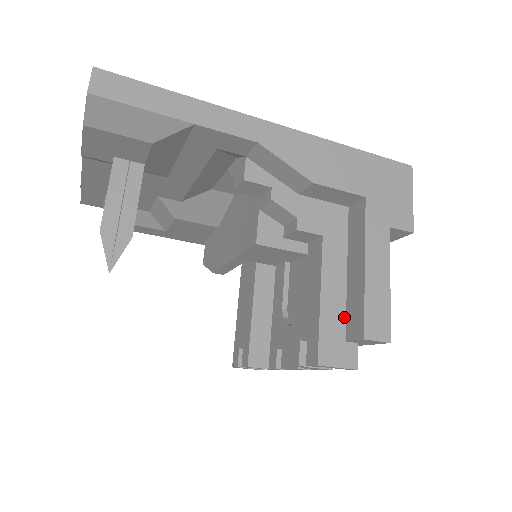
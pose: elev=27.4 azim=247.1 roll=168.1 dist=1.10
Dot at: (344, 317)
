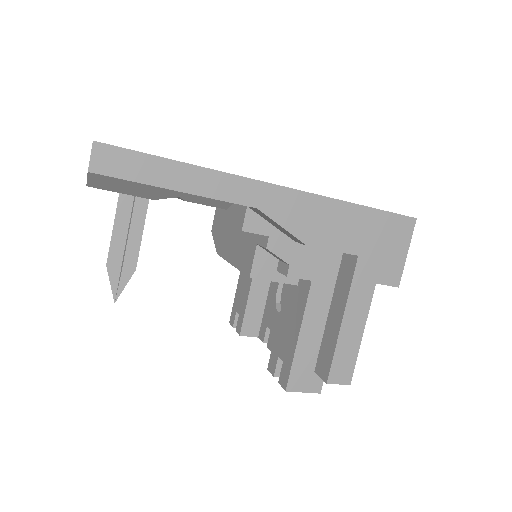
Dot at: (317, 352)
